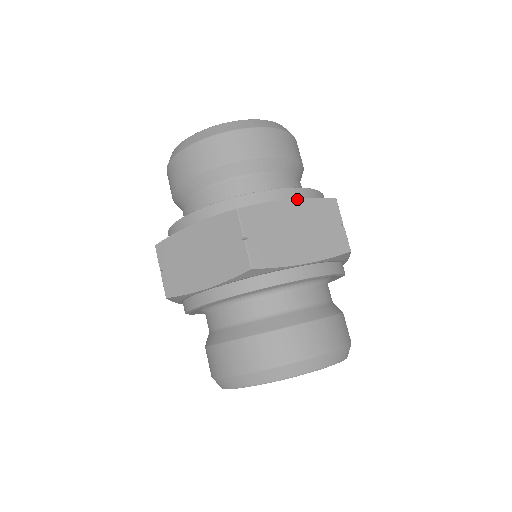
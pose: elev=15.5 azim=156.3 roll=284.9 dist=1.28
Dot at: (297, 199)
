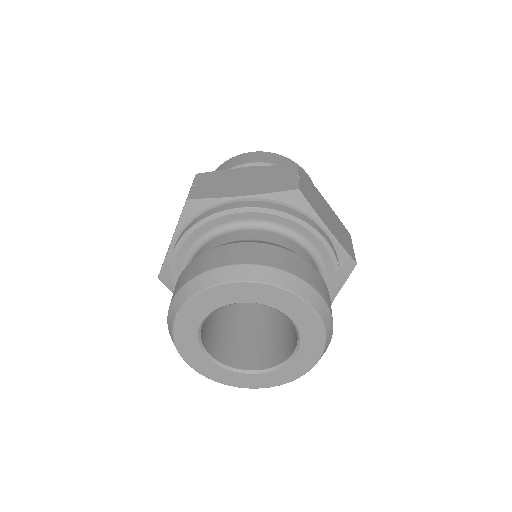
Dot at: (255, 167)
